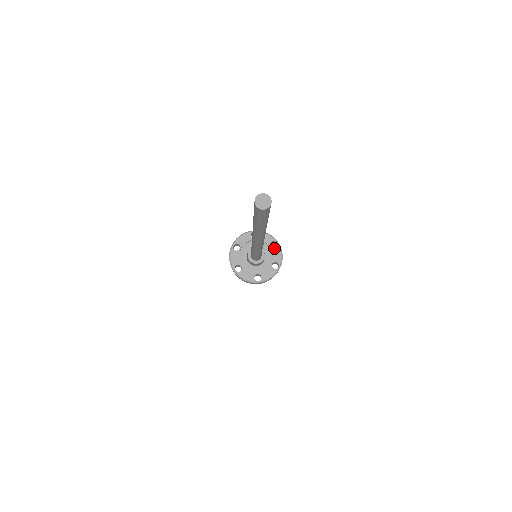
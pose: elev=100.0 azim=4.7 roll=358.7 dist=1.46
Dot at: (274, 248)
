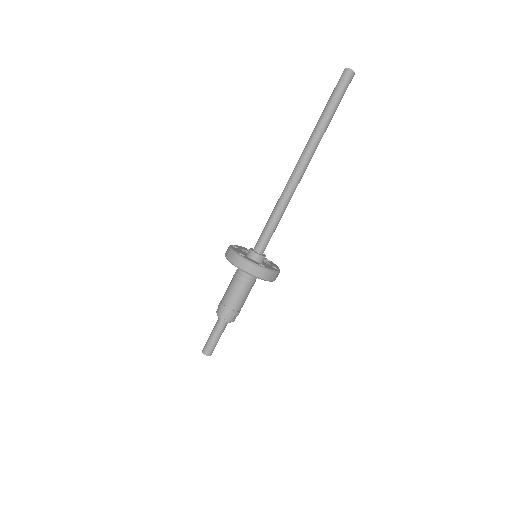
Dot at: (269, 262)
